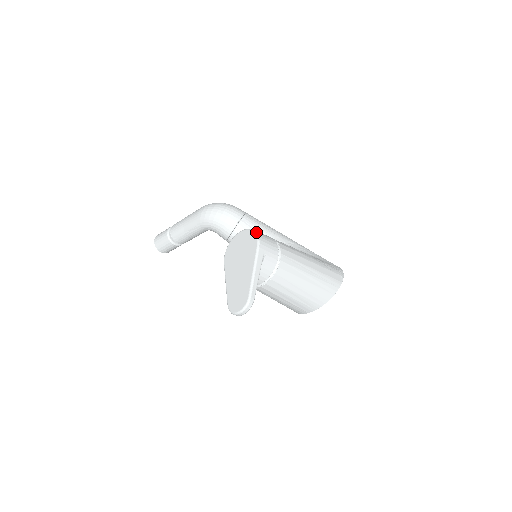
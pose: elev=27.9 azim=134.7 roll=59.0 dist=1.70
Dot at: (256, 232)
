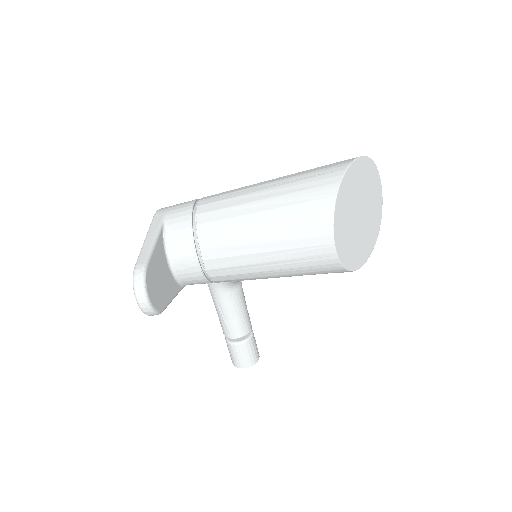
Dot at: occluded
